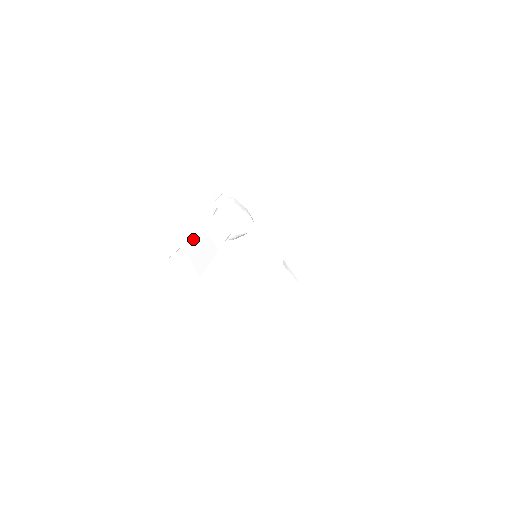
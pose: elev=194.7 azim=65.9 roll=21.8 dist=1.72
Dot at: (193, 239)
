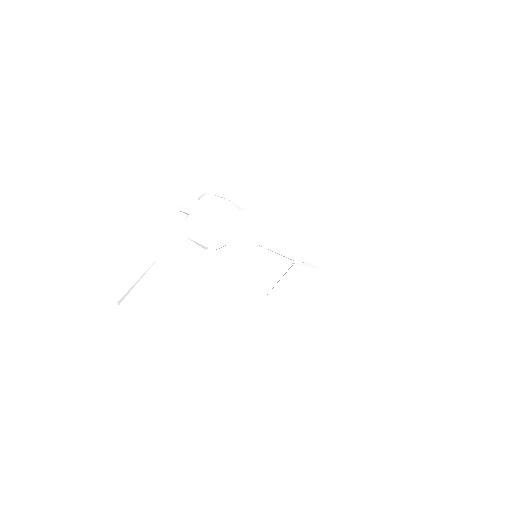
Dot at: (146, 276)
